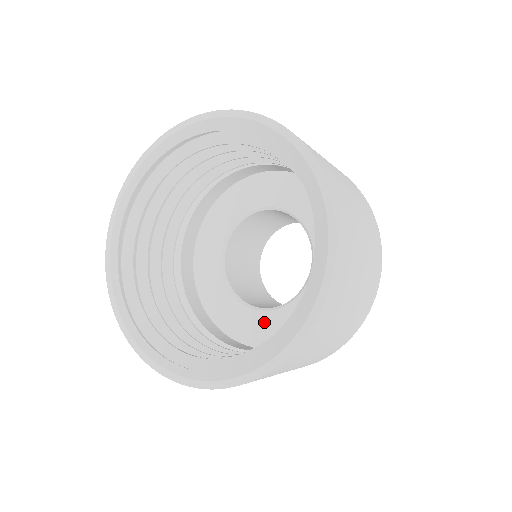
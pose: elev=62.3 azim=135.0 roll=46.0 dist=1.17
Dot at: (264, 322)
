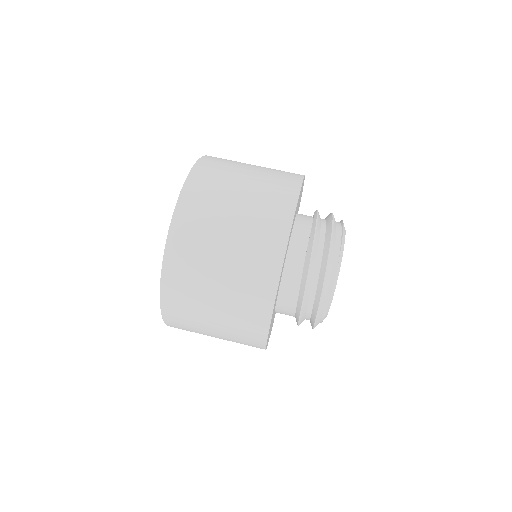
Dot at: occluded
